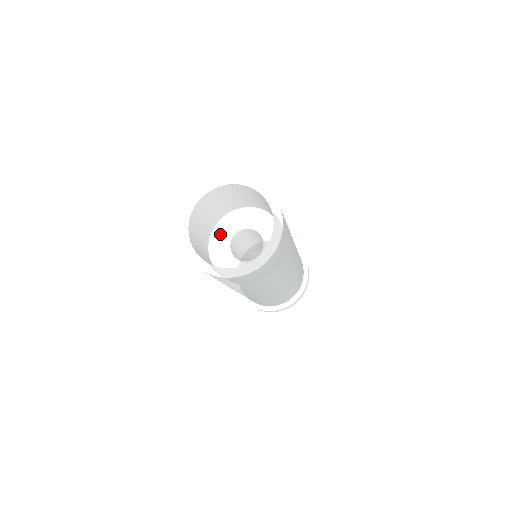
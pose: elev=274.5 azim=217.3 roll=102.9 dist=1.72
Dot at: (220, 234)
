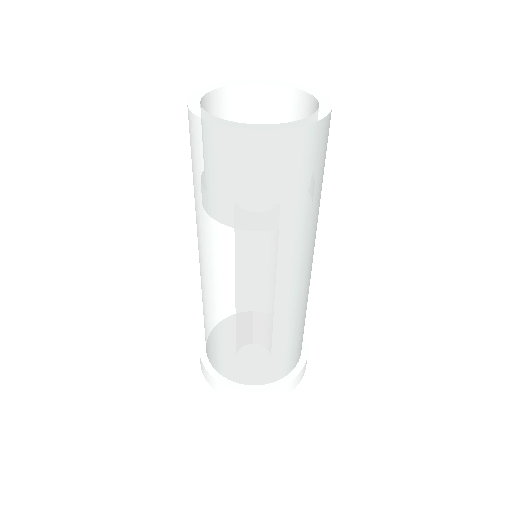
Dot at: occluded
